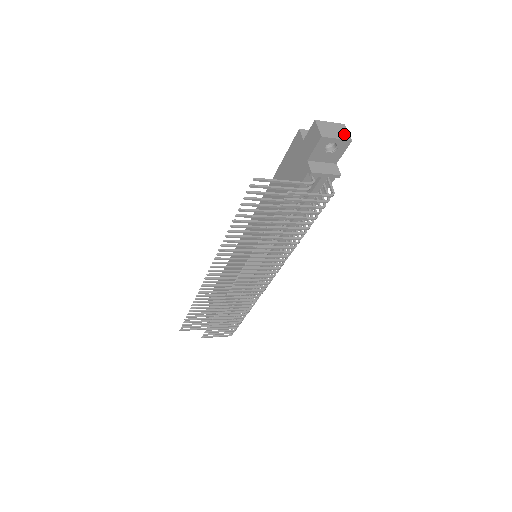
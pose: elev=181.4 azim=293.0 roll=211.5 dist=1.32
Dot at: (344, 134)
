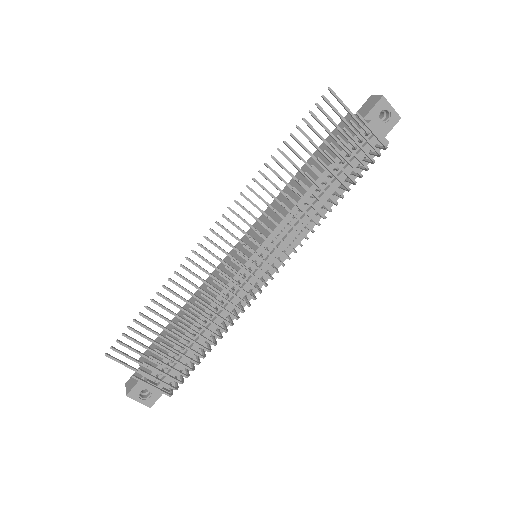
Dot at: (394, 113)
